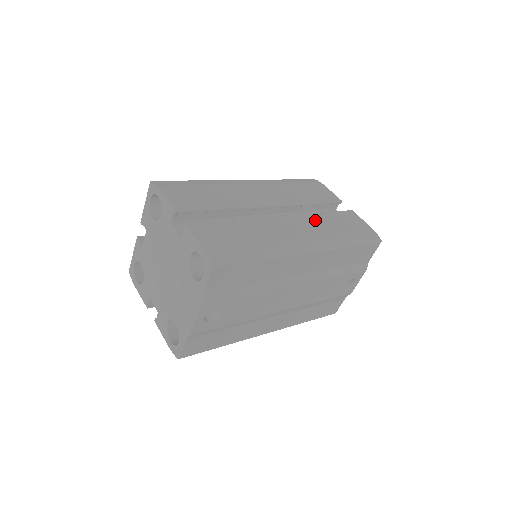
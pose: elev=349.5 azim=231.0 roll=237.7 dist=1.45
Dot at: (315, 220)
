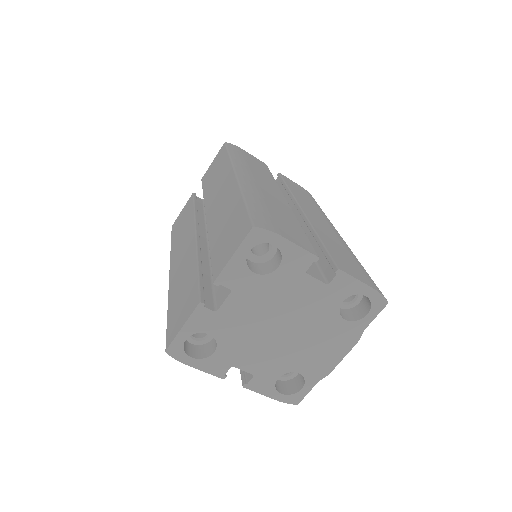
Dot at: (303, 200)
